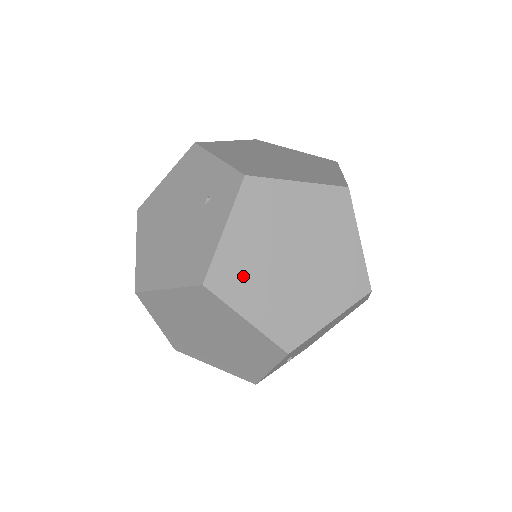
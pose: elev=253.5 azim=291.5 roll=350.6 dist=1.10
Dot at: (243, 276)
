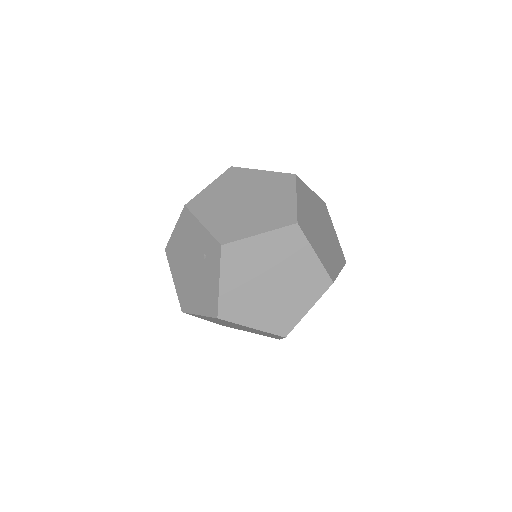
Dot at: (241, 305)
